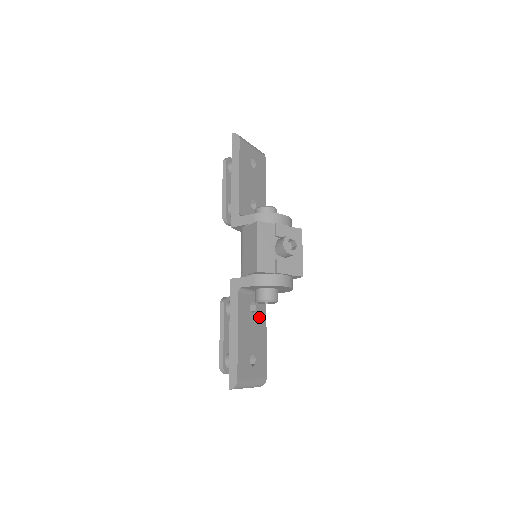
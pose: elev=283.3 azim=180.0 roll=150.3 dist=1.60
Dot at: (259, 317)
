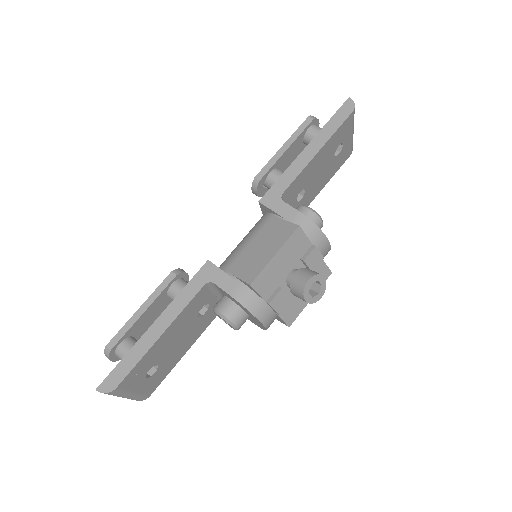
Dot at: (200, 324)
